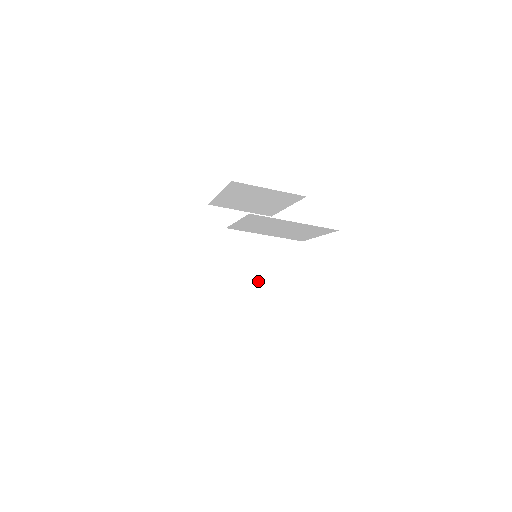
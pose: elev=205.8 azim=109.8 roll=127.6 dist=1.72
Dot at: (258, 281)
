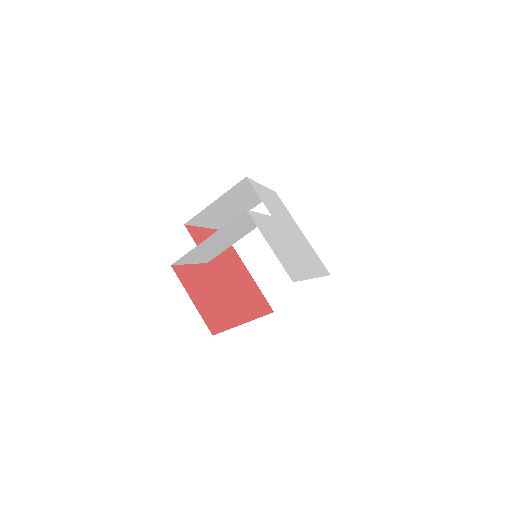
Dot at: occluded
